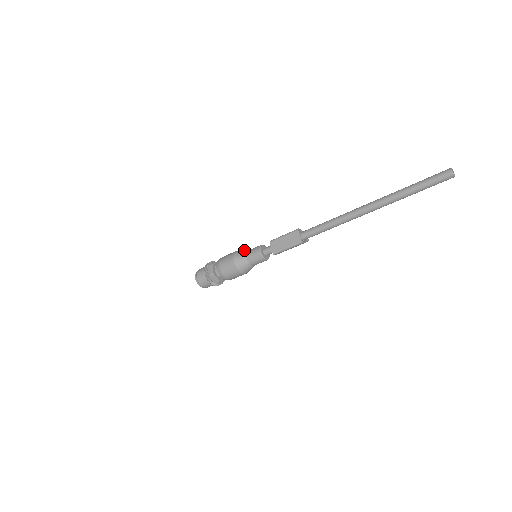
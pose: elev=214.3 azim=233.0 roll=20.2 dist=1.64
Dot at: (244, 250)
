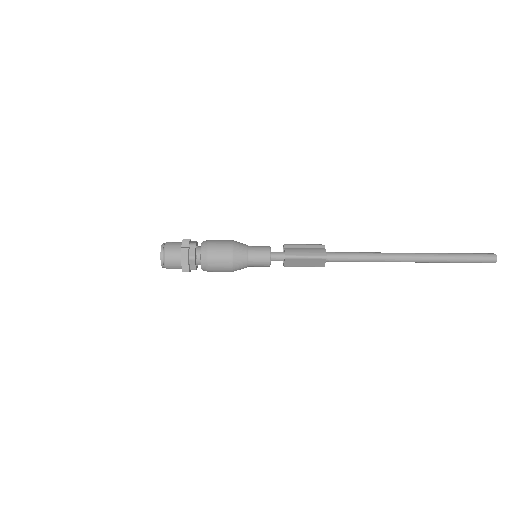
Dot at: (244, 253)
